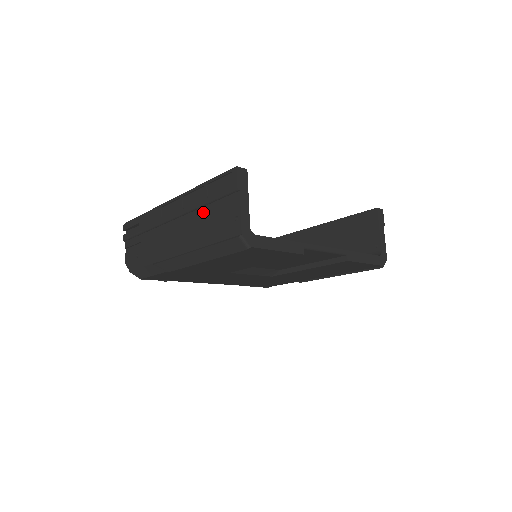
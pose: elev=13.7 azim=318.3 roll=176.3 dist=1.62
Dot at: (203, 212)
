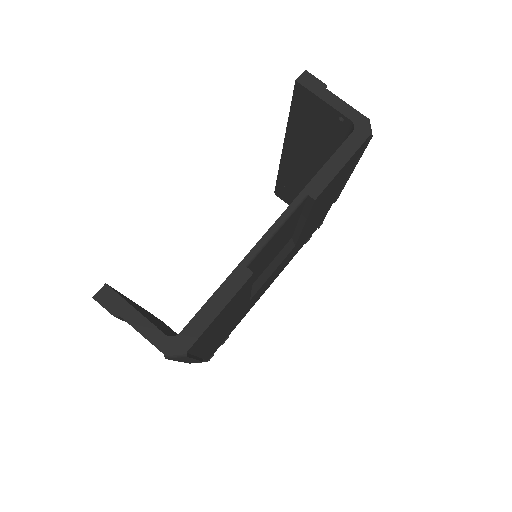
Dot at: occluded
